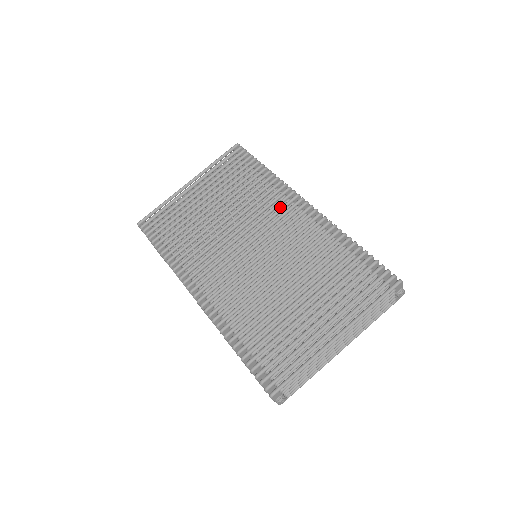
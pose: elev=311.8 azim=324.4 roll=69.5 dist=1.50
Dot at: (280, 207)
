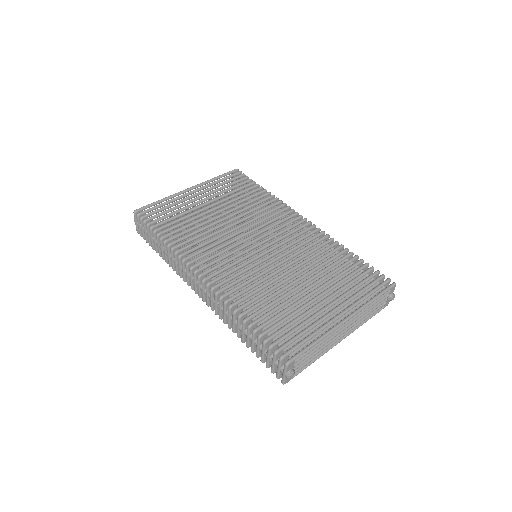
Dot at: occluded
